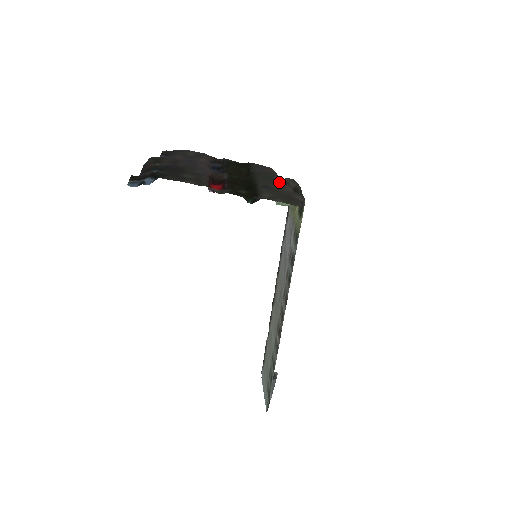
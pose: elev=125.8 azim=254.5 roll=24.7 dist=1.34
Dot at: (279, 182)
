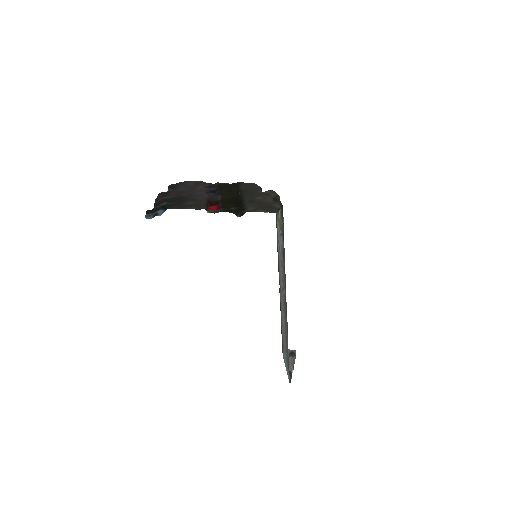
Dot at: (261, 195)
